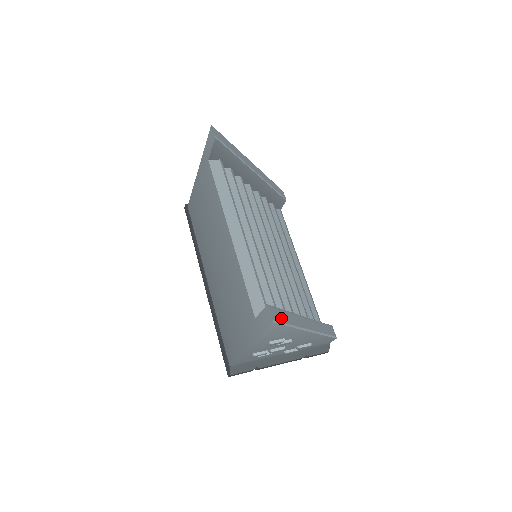
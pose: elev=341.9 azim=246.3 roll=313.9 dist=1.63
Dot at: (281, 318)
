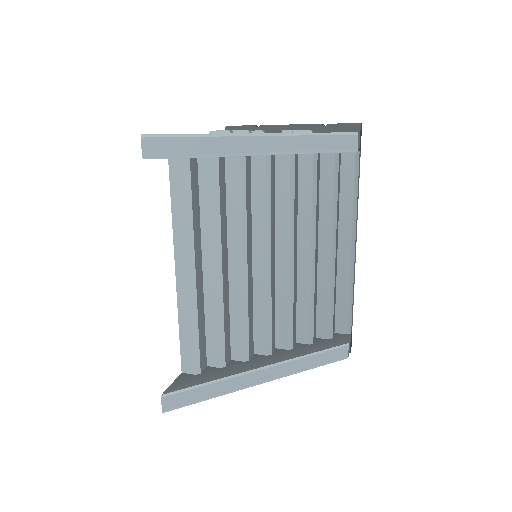
Dot at: (188, 399)
